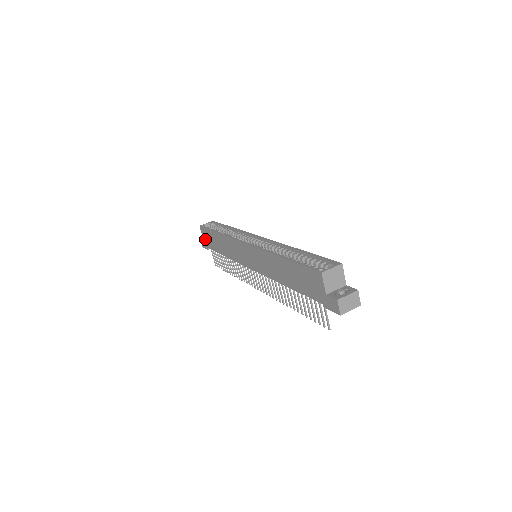
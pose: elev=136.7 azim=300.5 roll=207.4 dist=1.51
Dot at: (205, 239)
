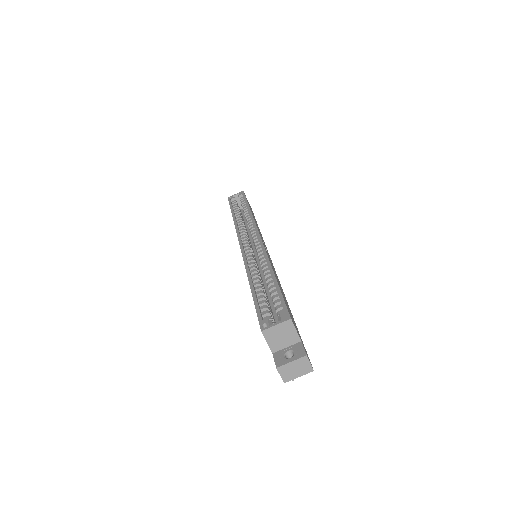
Dot at: occluded
